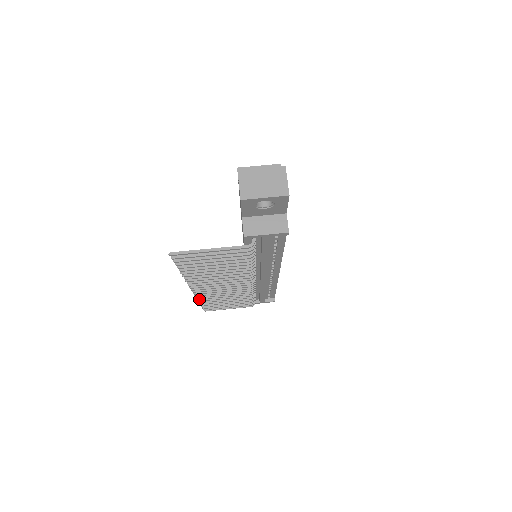
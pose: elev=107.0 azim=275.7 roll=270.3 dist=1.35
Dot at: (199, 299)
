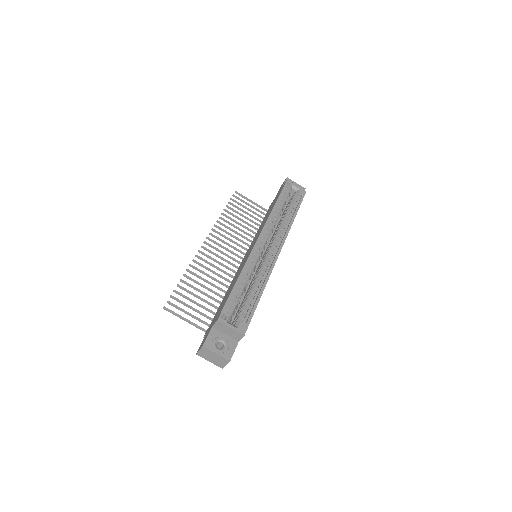
Dot at: (218, 222)
